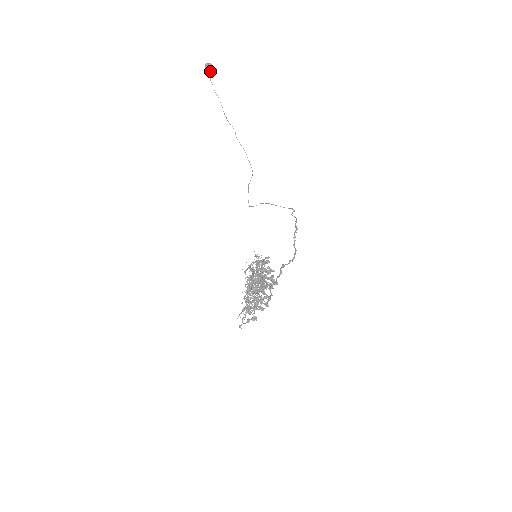
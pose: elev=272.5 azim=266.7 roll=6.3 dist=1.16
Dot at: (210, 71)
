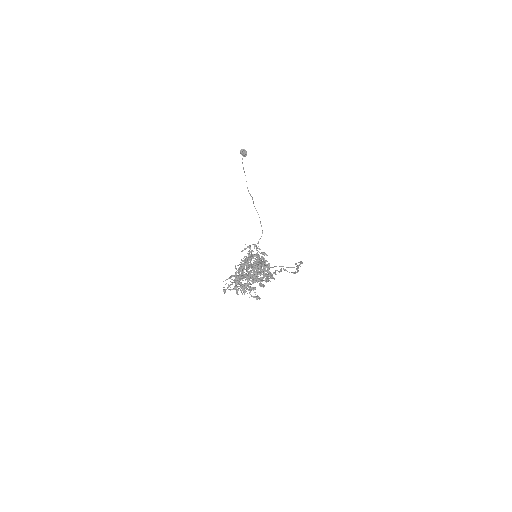
Dot at: (244, 154)
